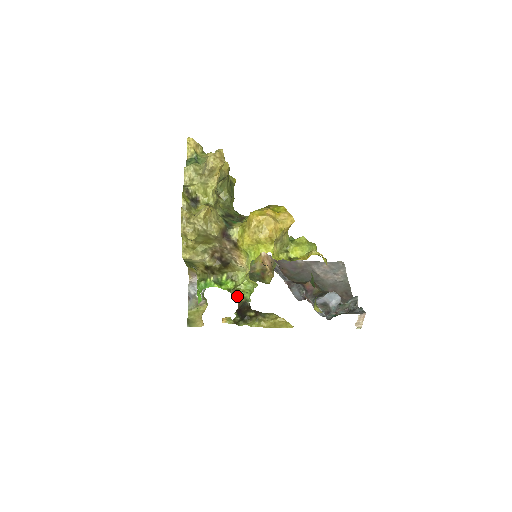
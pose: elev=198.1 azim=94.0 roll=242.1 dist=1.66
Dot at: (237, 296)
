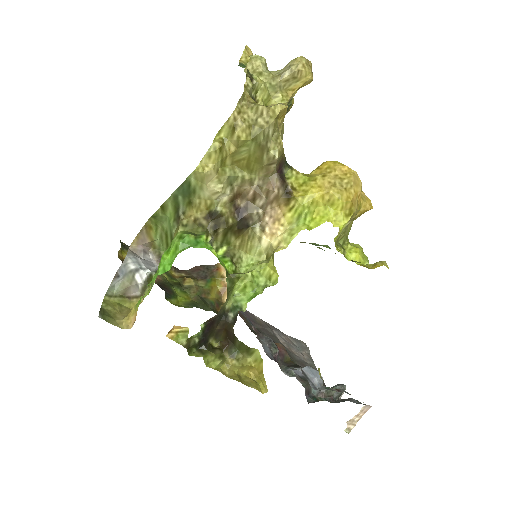
Dot at: (229, 291)
